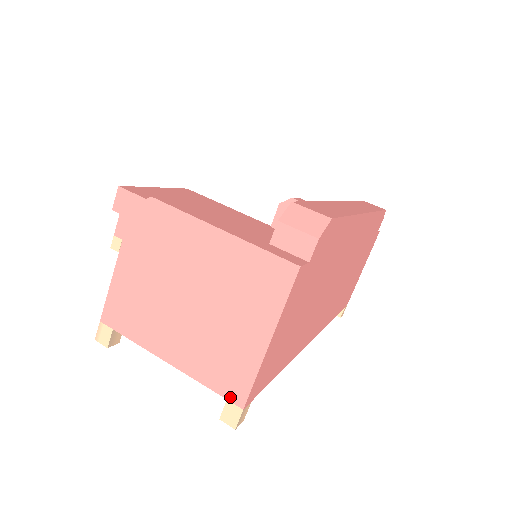
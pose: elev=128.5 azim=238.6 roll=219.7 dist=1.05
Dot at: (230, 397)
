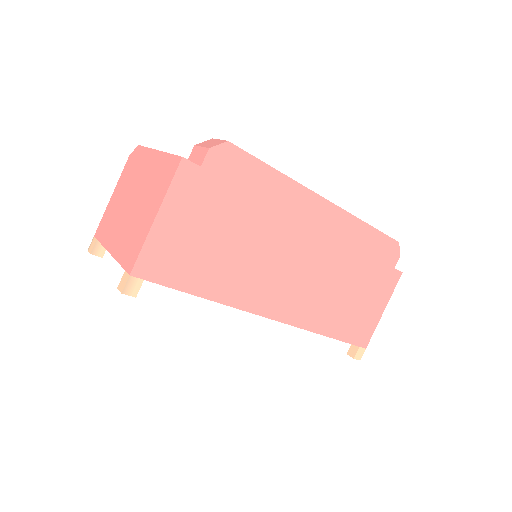
Dot at: (127, 268)
